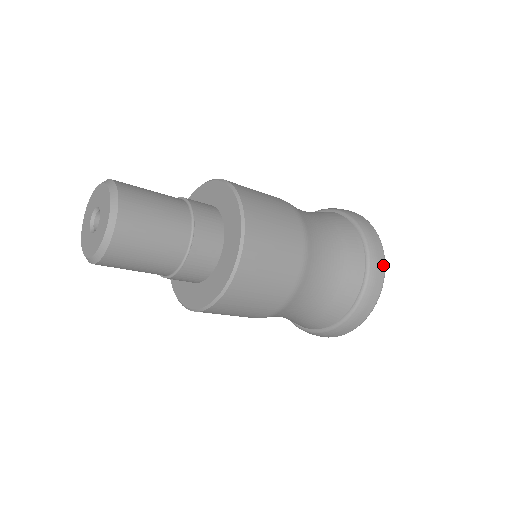
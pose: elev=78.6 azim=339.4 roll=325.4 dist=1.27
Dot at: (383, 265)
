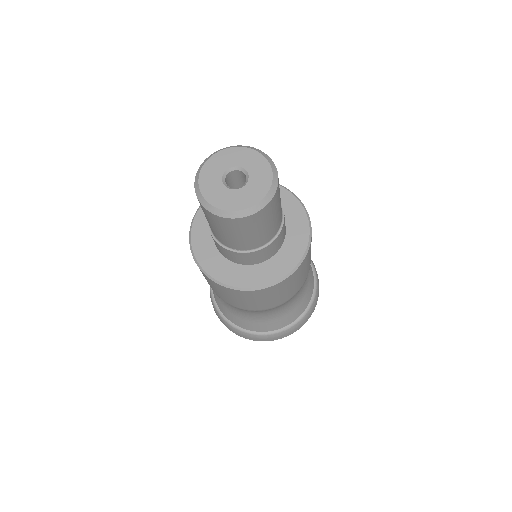
Dot at: occluded
